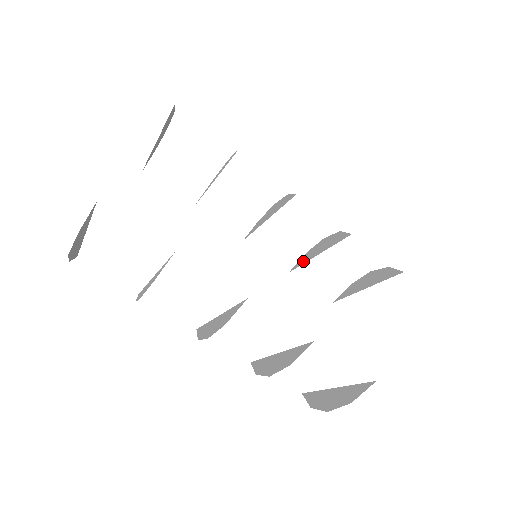
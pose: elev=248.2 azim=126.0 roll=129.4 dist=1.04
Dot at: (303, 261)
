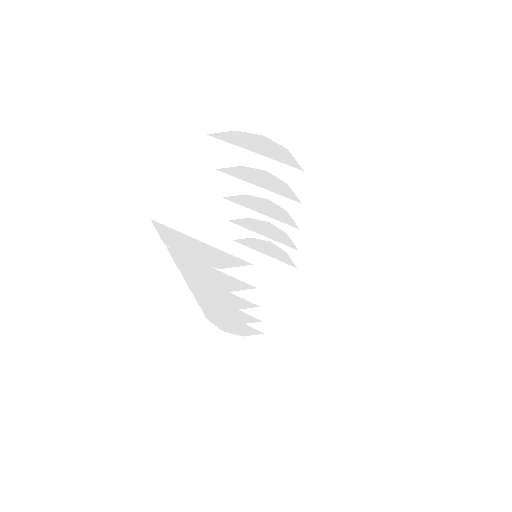
Dot at: (246, 225)
